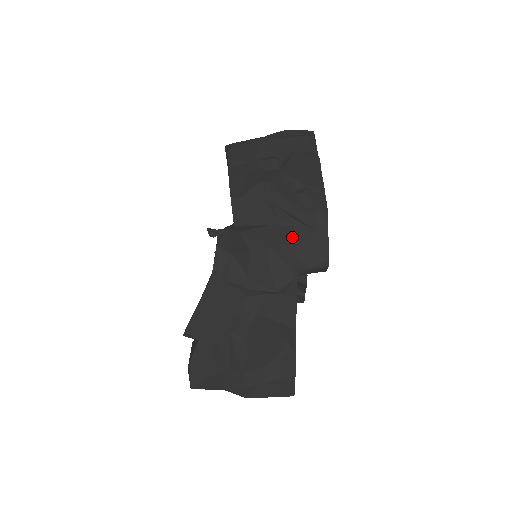
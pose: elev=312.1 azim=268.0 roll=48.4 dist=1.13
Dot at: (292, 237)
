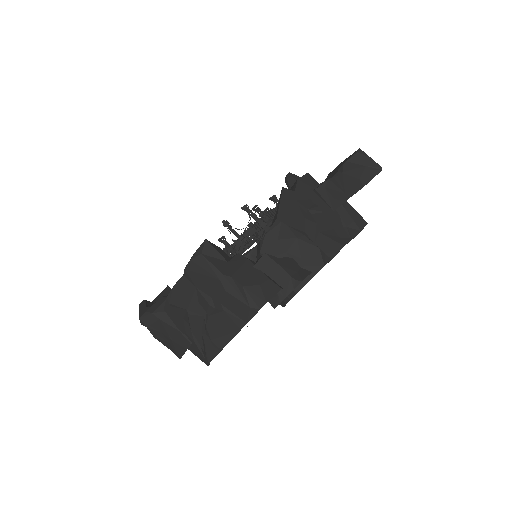
Dot at: (187, 347)
